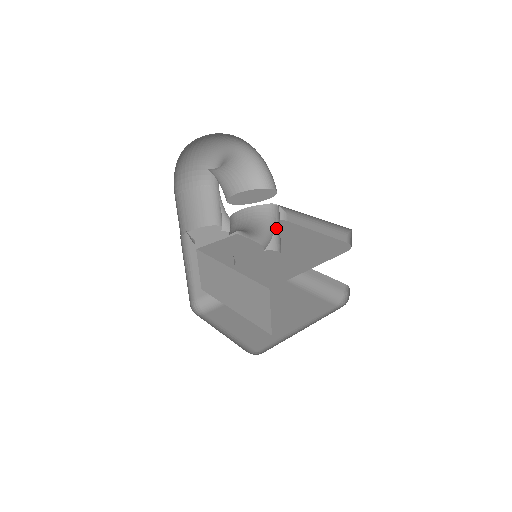
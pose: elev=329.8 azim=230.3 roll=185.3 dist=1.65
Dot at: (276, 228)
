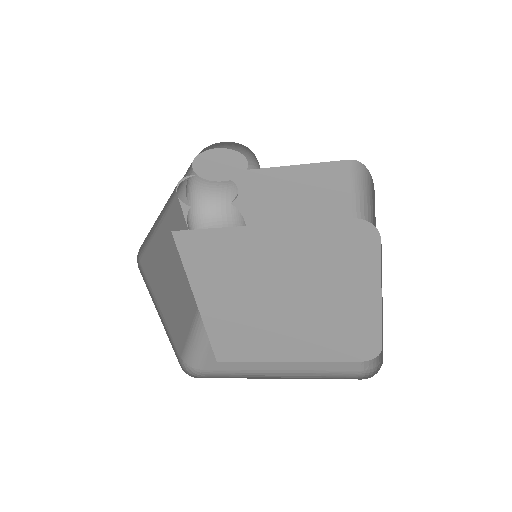
Dot at: occluded
